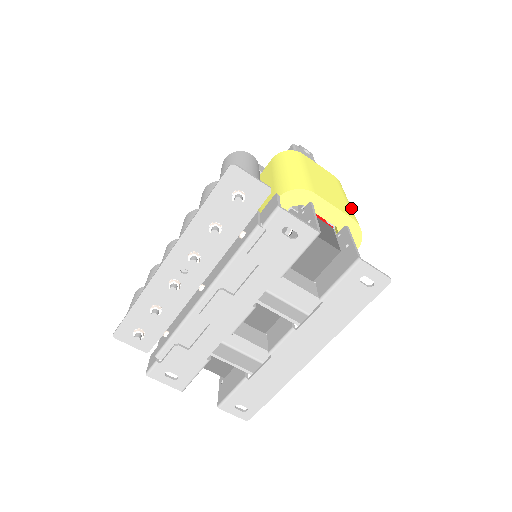
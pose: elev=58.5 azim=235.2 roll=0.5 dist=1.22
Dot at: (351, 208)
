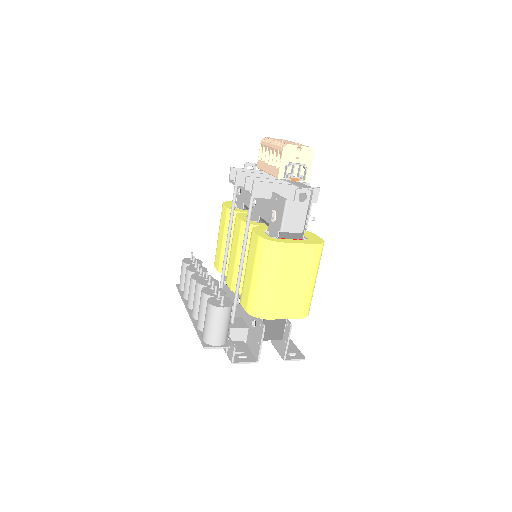
Dot at: (308, 295)
